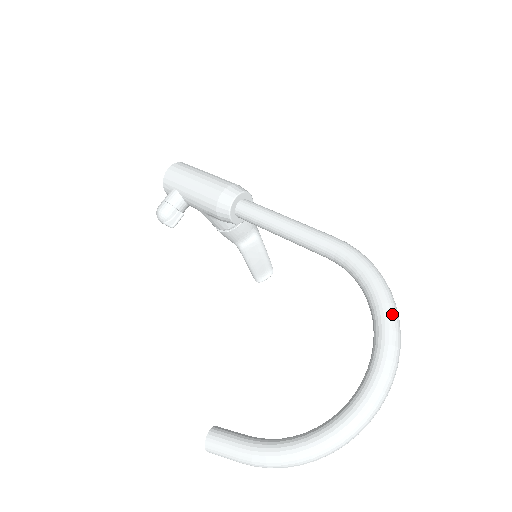
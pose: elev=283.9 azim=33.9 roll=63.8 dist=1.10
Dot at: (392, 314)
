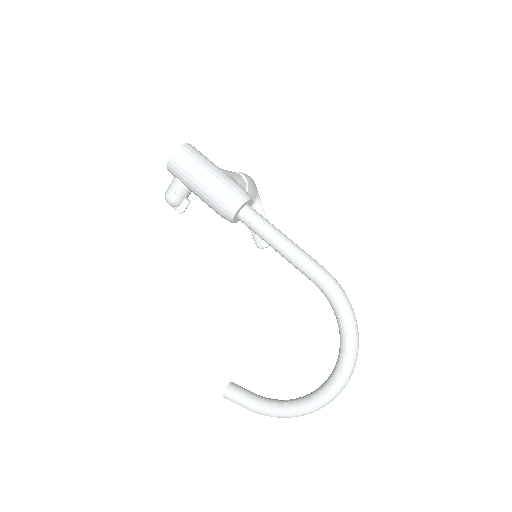
Dot at: (353, 346)
